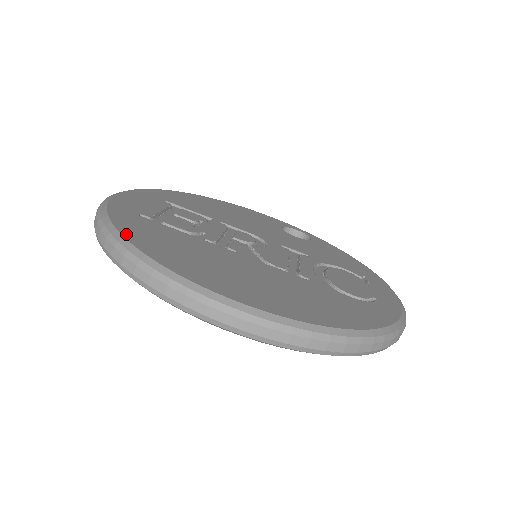
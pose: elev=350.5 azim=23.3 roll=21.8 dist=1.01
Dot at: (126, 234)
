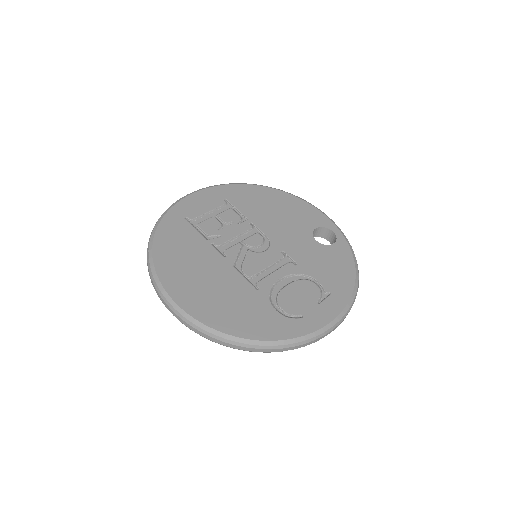
Dot at: (157, 238)
